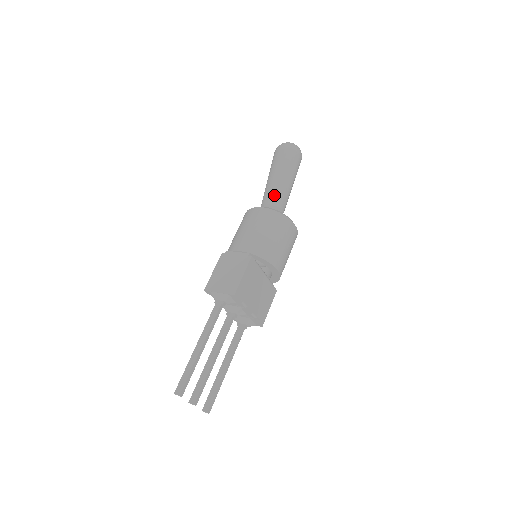
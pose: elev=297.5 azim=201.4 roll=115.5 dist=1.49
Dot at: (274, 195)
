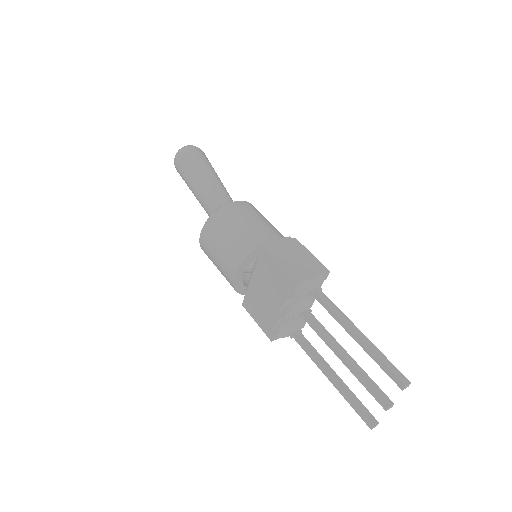
Dot at: (226, 193)
